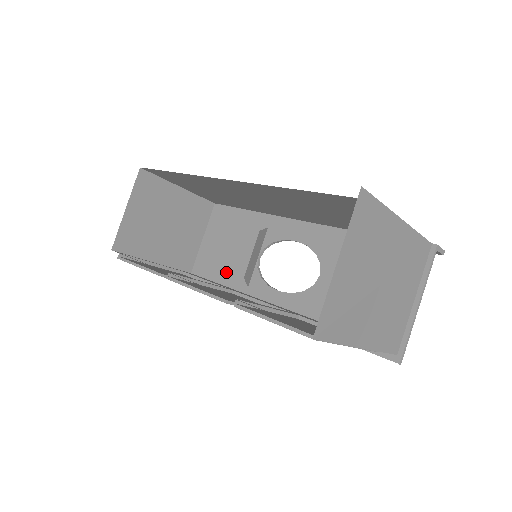
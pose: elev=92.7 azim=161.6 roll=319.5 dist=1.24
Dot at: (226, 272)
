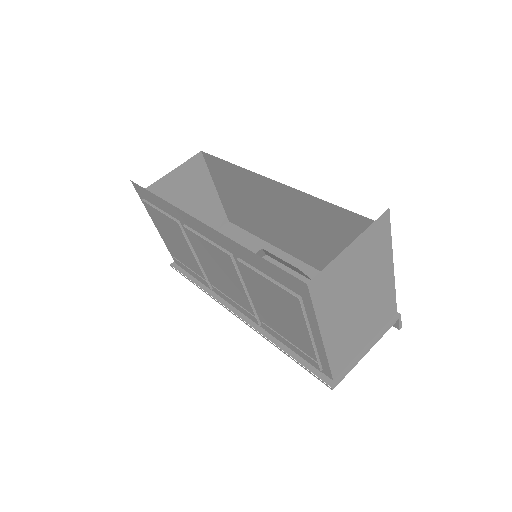
Dot at: occluded
